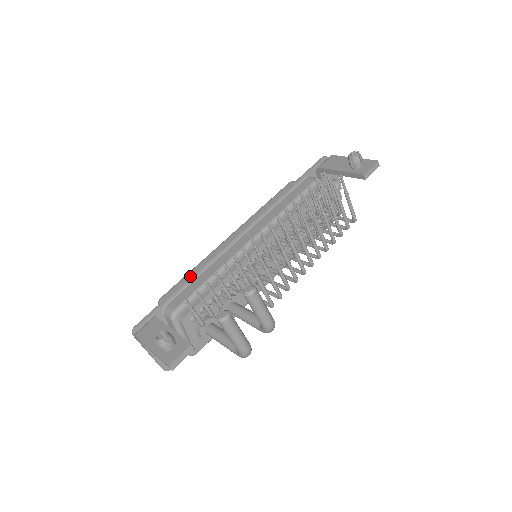
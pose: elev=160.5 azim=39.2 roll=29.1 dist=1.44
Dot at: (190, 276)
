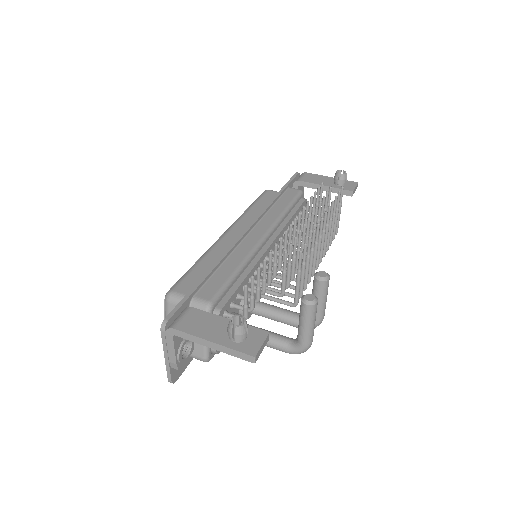
Dot at: (212, 266)
